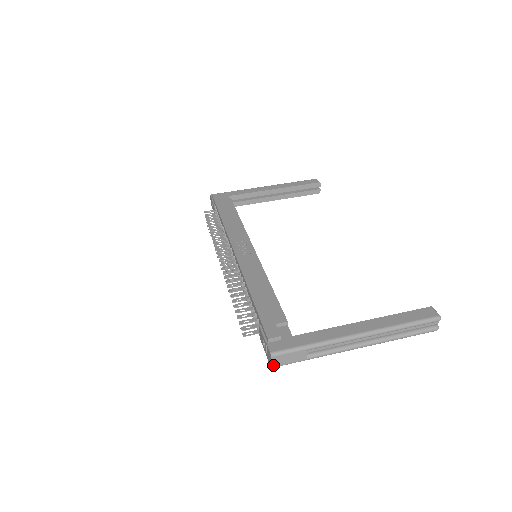
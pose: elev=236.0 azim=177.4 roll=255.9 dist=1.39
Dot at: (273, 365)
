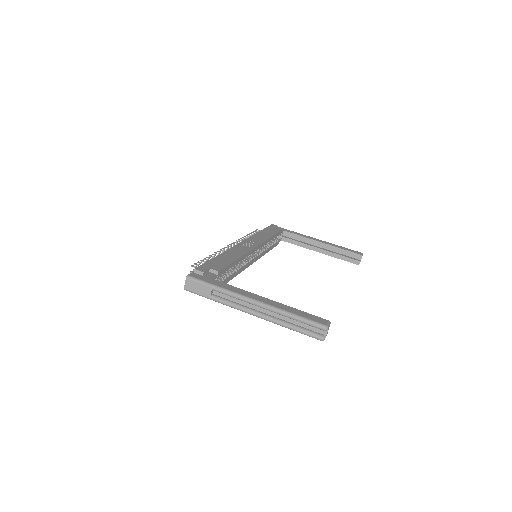
Dot at: (186, 287)
